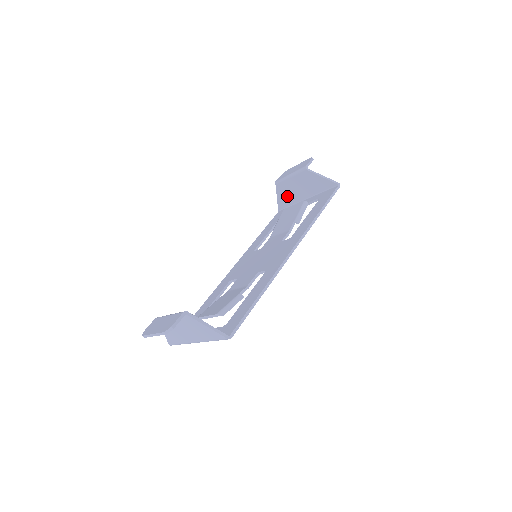
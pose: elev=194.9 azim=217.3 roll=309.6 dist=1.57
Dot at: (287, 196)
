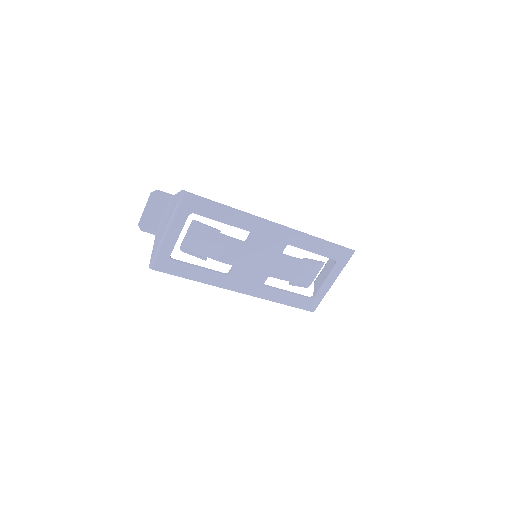
Dot at: occluded
